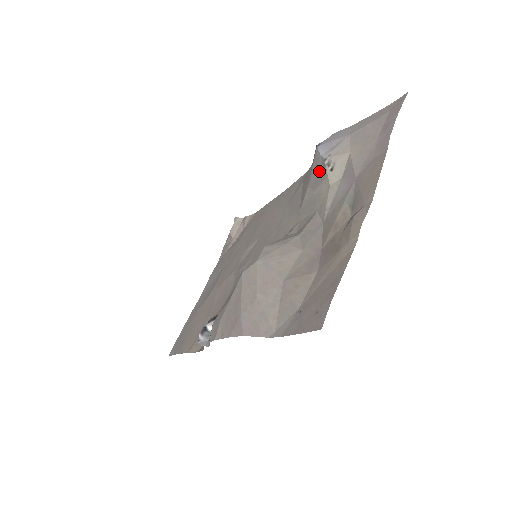
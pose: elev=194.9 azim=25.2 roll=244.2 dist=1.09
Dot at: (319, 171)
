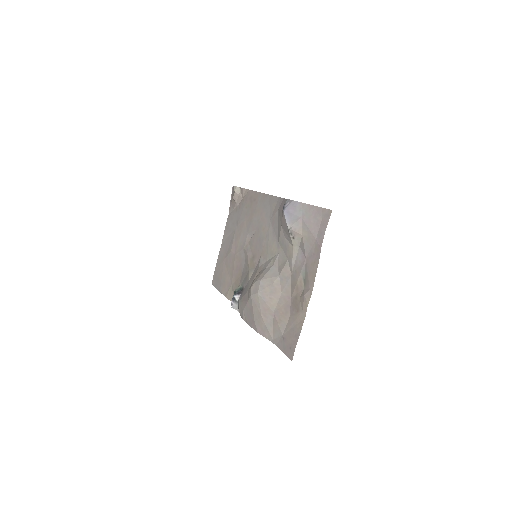
Dot at: (286, 229)
